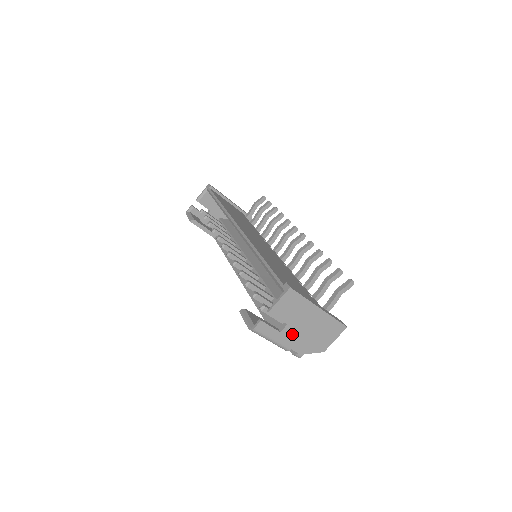
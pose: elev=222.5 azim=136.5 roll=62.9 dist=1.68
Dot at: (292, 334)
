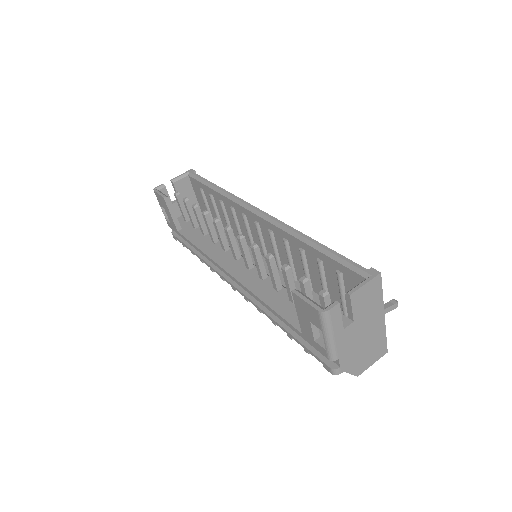
Dot at: (350, 337)
